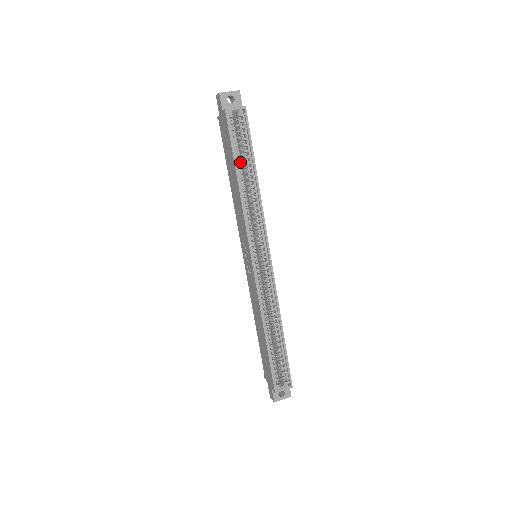
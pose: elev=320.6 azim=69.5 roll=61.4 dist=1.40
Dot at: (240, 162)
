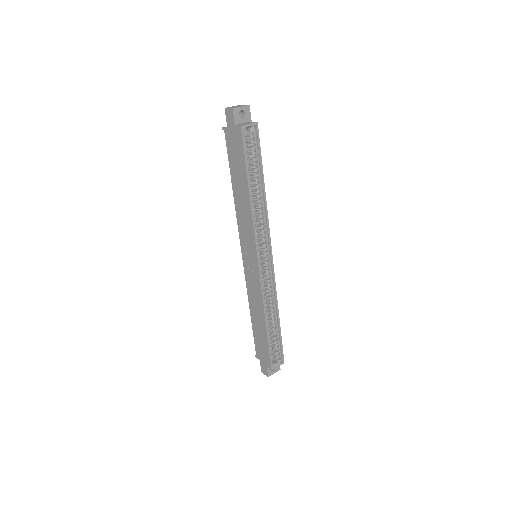
Dot at: (250, 175)
